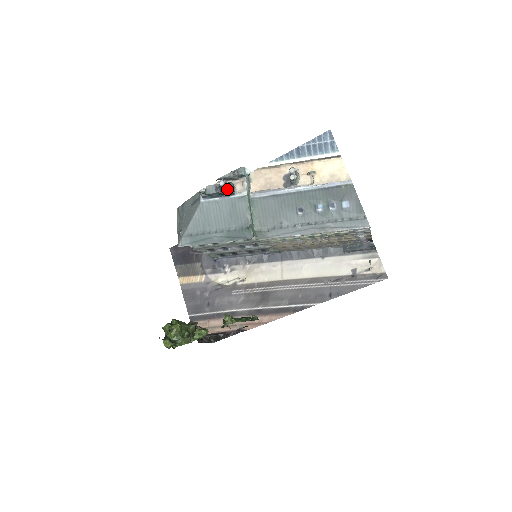
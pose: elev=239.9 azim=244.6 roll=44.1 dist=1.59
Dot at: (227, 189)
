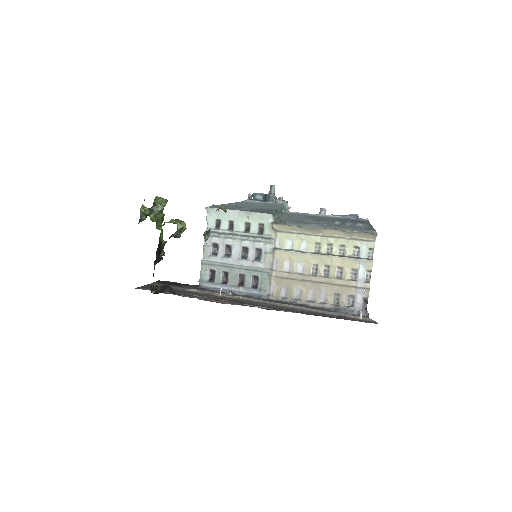
Dot at: (273, 193)
